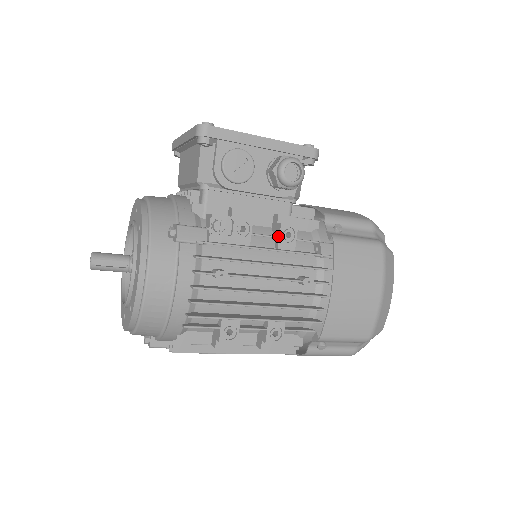
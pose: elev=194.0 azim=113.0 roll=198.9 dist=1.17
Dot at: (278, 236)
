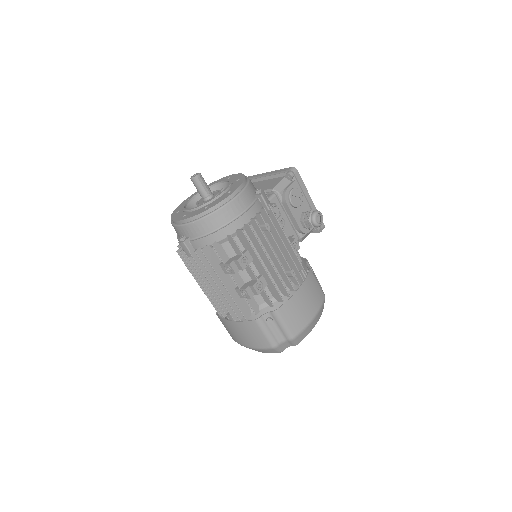
Dot at: occluded
